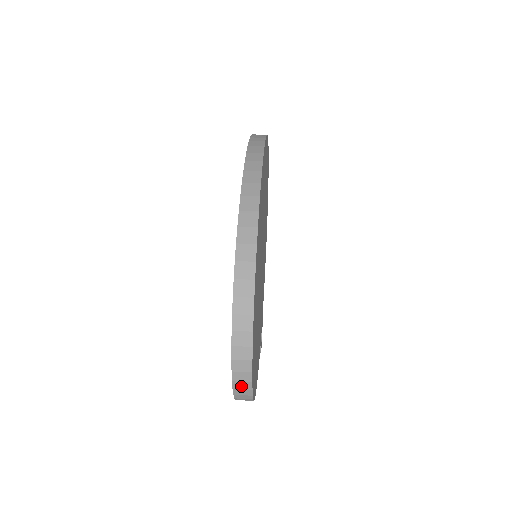
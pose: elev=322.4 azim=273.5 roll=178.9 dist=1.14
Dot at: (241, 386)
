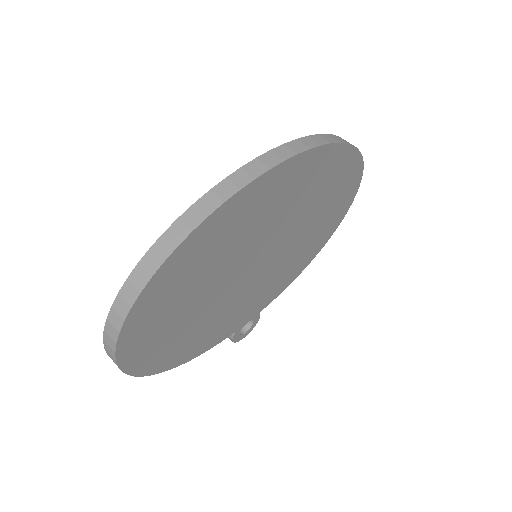
Dot at: (111, 357)
